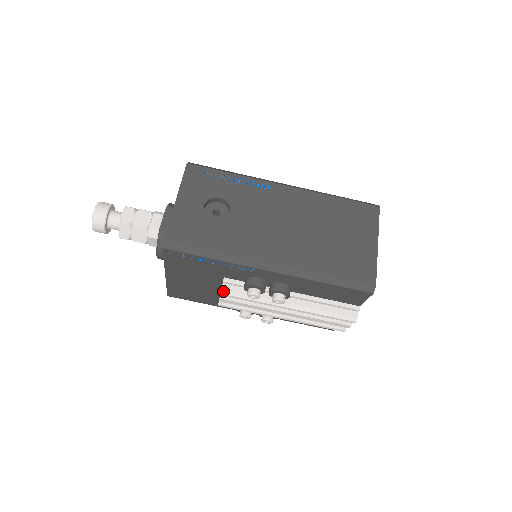
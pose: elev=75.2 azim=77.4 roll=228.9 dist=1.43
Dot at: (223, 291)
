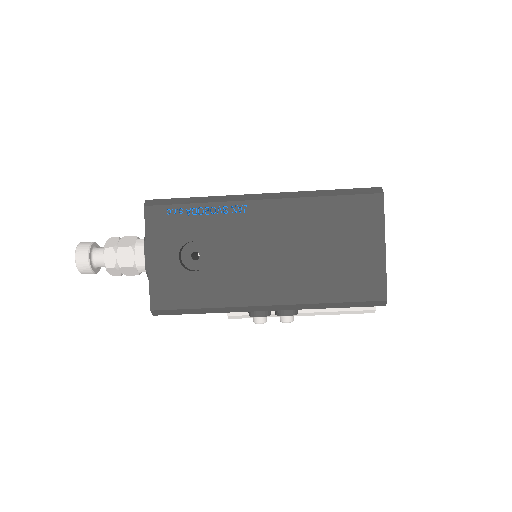
Dot at: (230, 317)
